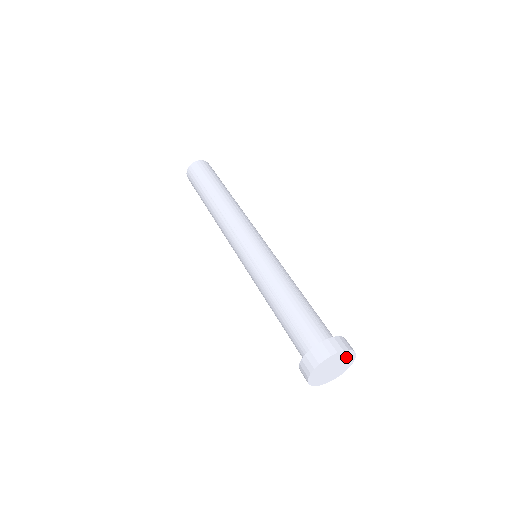
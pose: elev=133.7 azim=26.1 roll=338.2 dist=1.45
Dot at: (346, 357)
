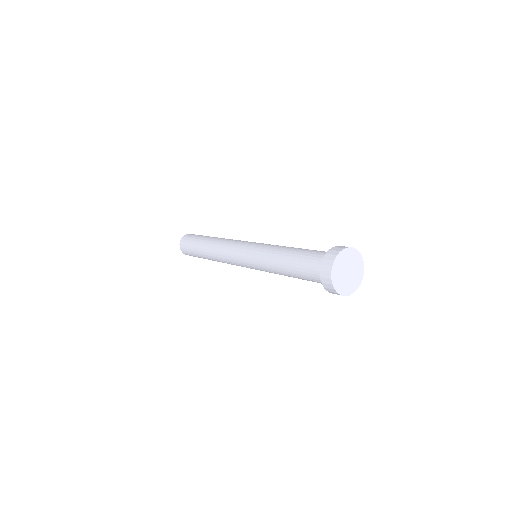
Dot at: (353, 257)
